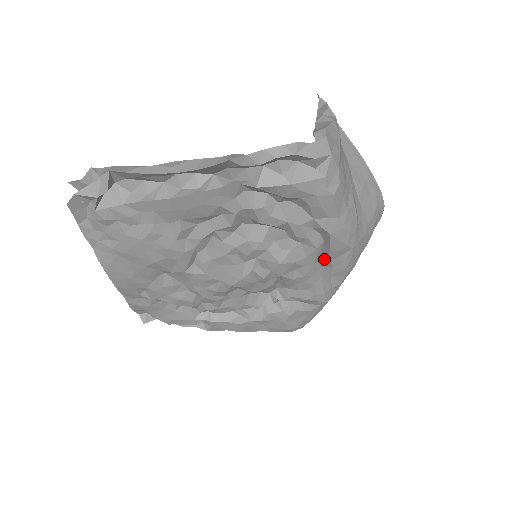
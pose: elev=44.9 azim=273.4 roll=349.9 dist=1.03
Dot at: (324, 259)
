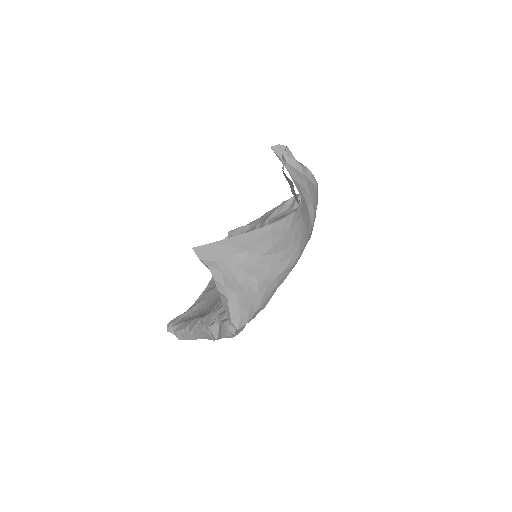
Dot at: occluded
